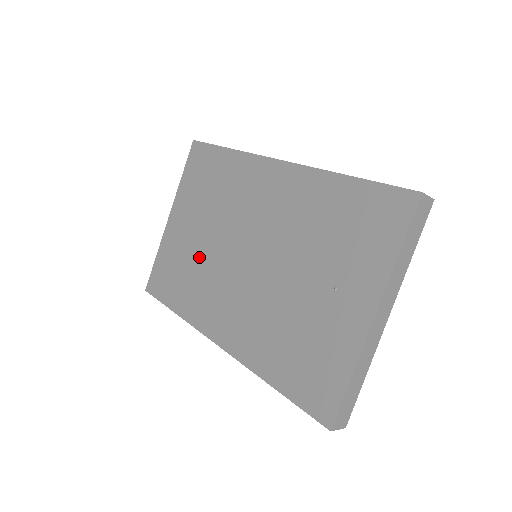
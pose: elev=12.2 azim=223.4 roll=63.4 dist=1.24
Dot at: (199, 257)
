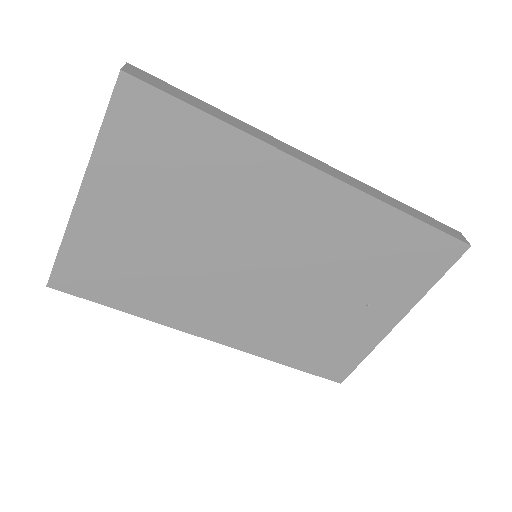
Dot at: (168, 259)
